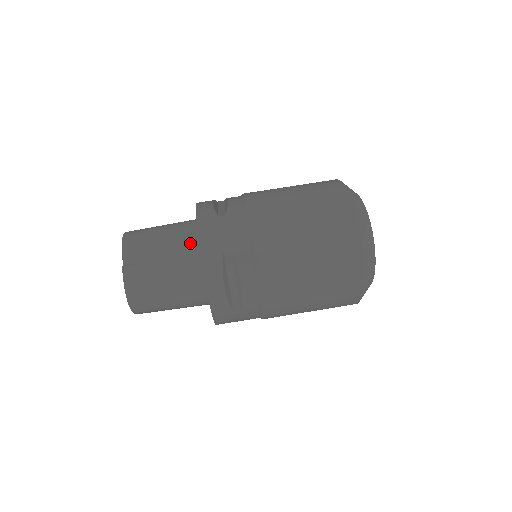
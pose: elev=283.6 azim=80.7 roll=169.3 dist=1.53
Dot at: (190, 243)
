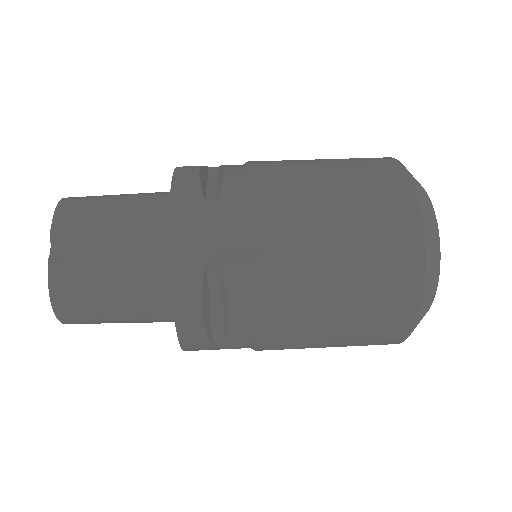
Dot at: (157, 233)
